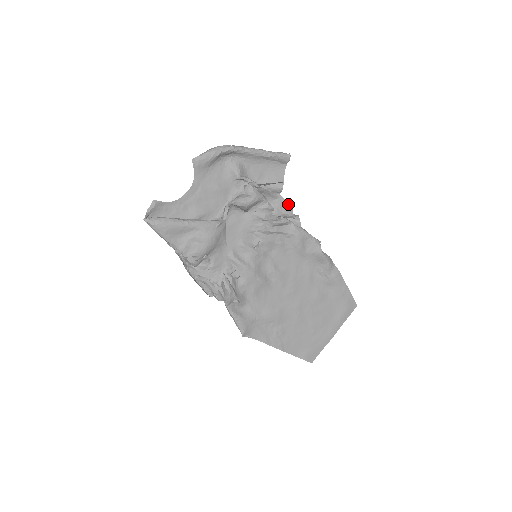
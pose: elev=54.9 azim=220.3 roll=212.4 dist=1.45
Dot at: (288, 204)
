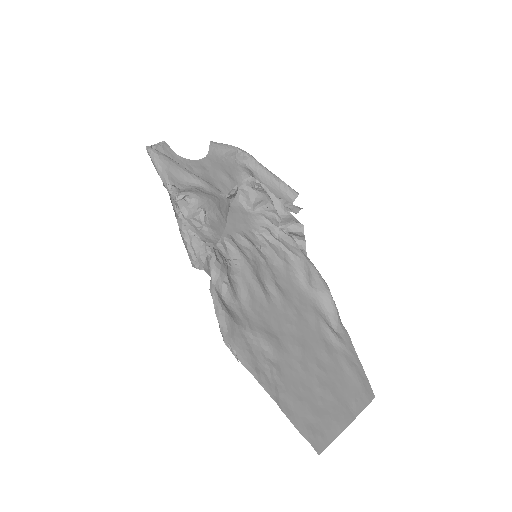
Dot at: (297, 220)
